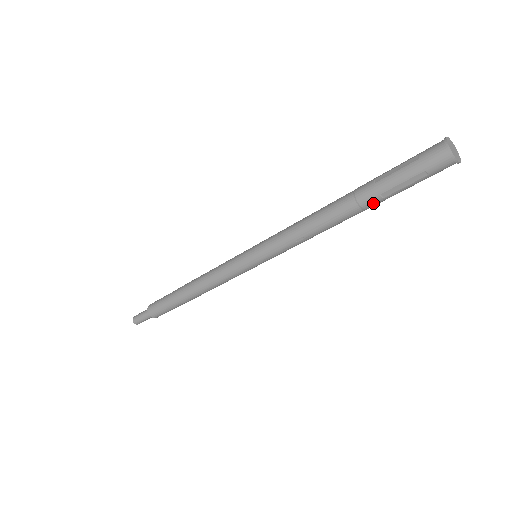
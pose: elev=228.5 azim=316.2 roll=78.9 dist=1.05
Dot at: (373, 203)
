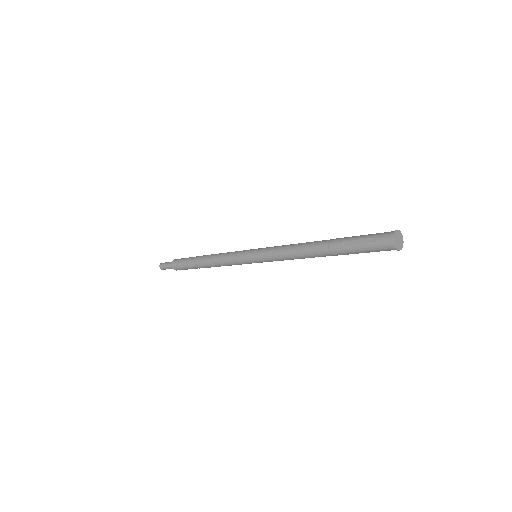
Dot at: occluded
